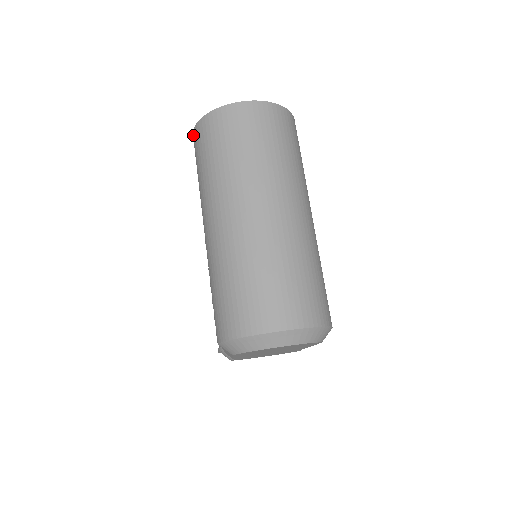
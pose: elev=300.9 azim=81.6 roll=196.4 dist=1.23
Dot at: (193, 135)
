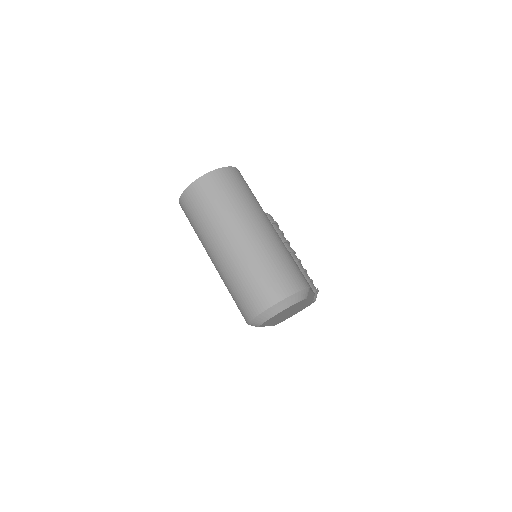
Dot at: (181, 207)
